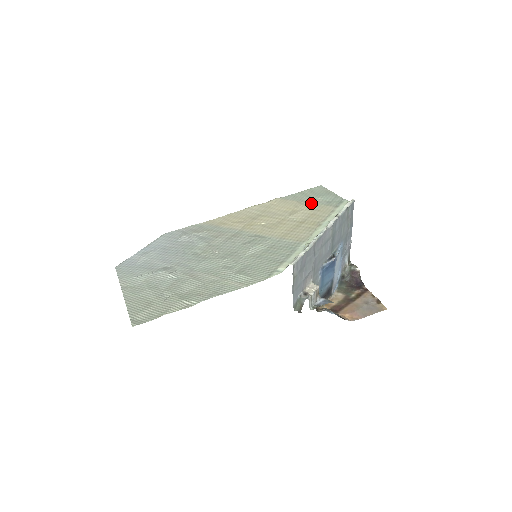
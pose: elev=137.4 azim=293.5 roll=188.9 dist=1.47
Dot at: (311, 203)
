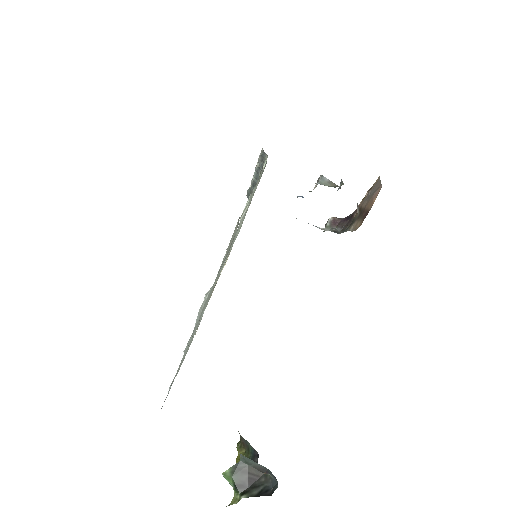
Dot at: occluded
